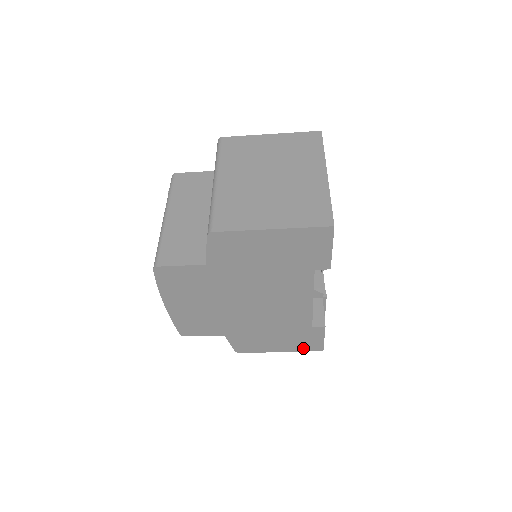
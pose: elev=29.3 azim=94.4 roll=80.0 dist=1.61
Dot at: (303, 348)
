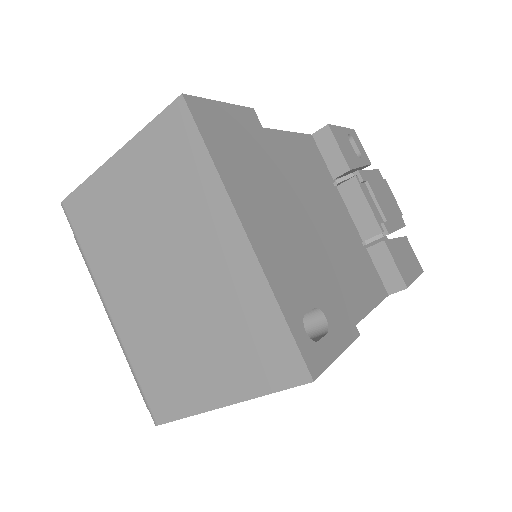
Dot at: occluded
